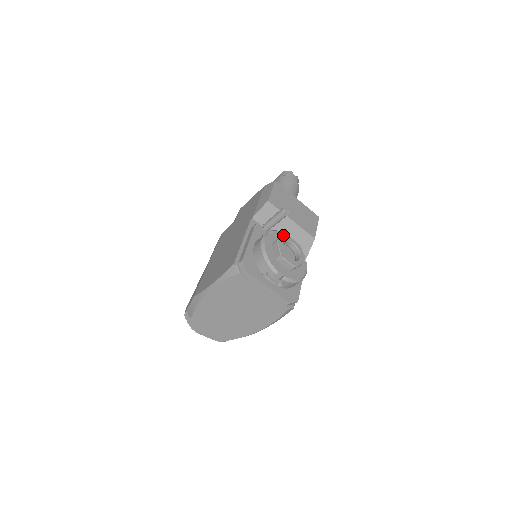
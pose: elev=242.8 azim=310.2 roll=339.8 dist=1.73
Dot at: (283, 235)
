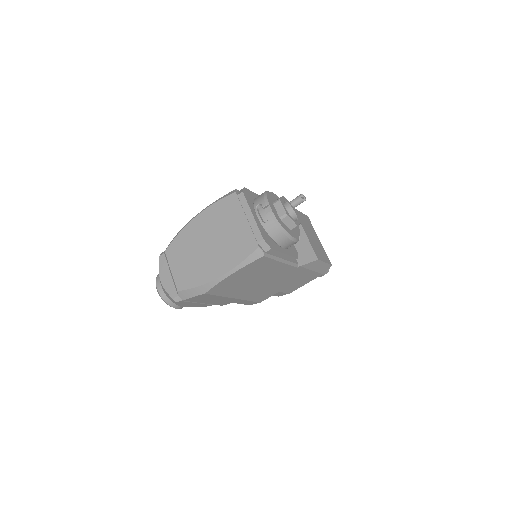
Dot at: occluded
